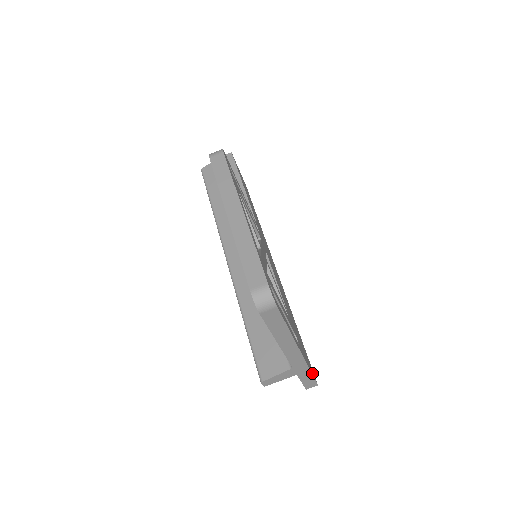
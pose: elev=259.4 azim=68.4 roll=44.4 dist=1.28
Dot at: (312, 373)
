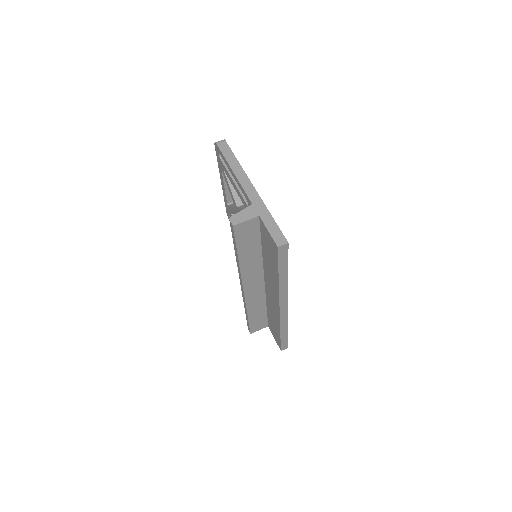
Dot at: (277, 226)
